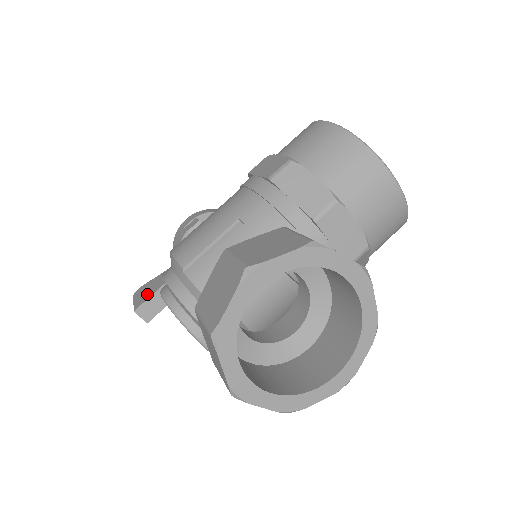
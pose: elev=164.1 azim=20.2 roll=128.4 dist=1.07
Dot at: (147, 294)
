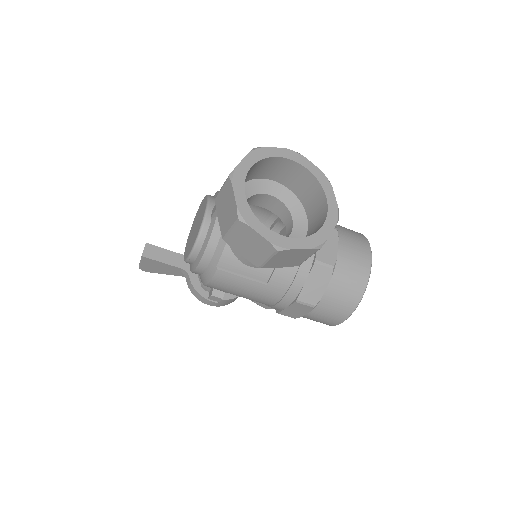
Dot at: occluded
